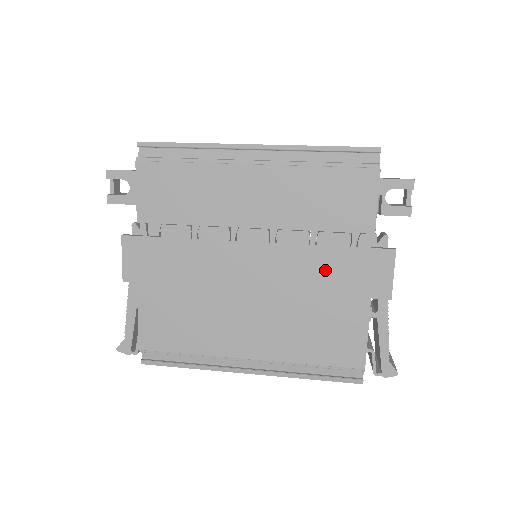
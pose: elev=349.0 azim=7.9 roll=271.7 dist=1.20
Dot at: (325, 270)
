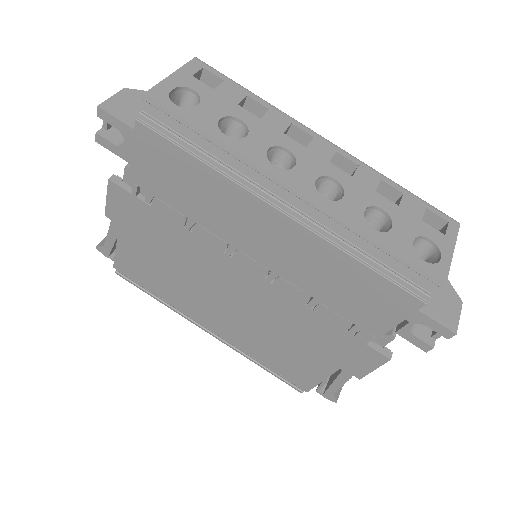
Dot at: (310, 328)
